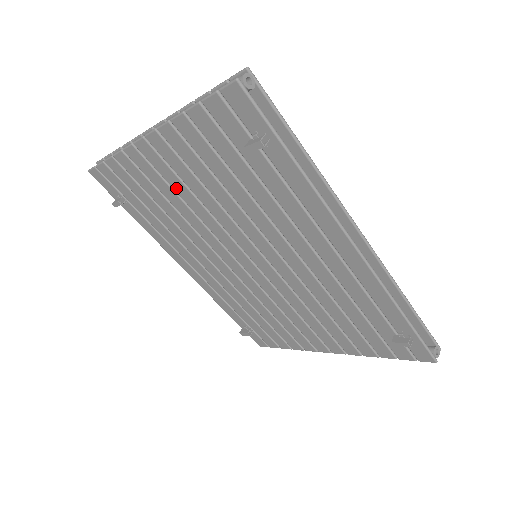
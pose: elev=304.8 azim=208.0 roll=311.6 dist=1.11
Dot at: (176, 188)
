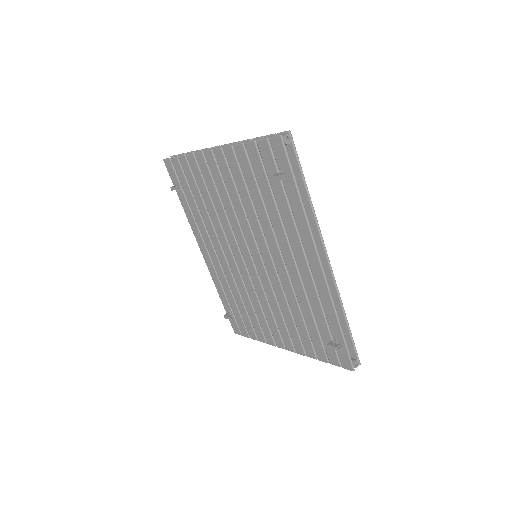
Dot at: (219, 190)
